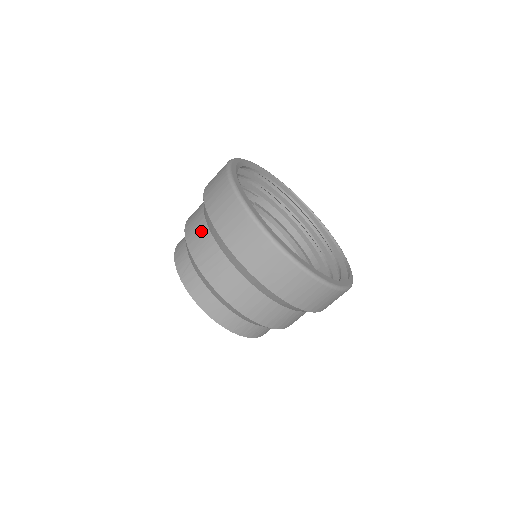
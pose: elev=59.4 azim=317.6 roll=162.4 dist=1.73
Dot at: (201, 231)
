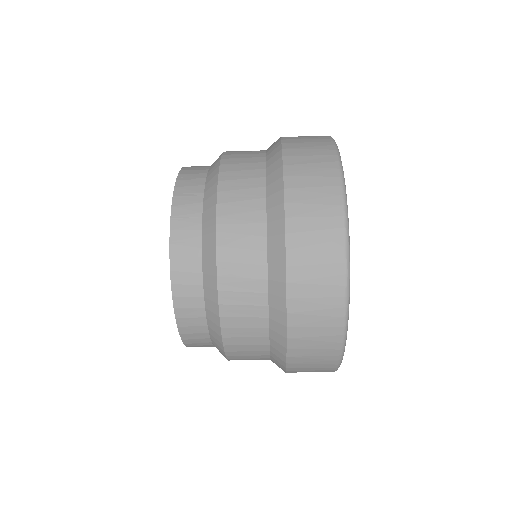
Dot at: (252, 244)
